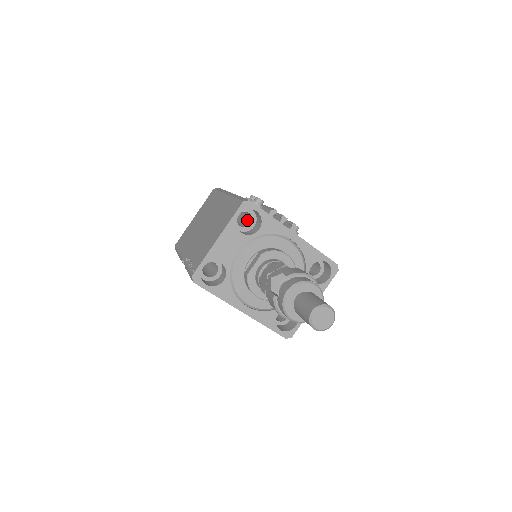
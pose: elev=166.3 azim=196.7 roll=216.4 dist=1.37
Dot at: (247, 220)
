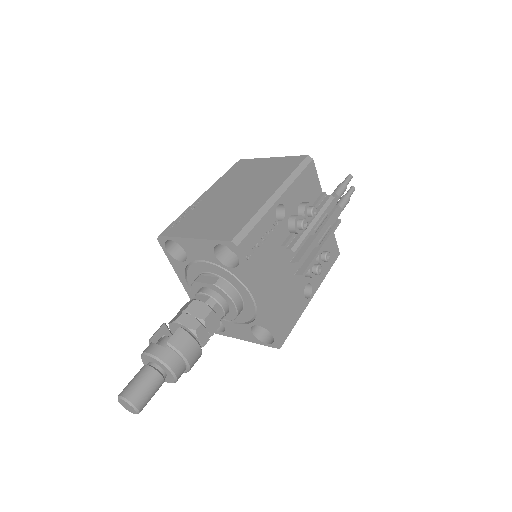
Dot at: occluded
